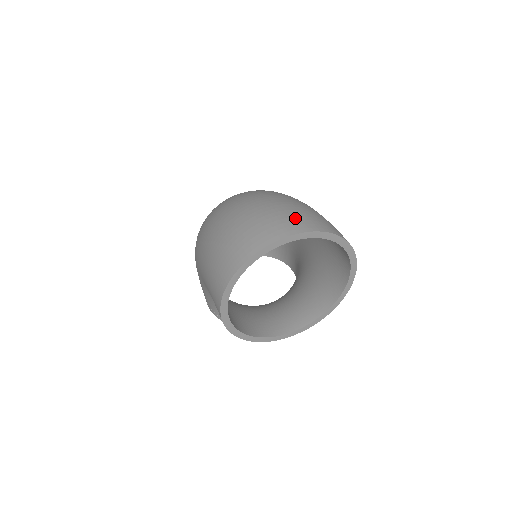
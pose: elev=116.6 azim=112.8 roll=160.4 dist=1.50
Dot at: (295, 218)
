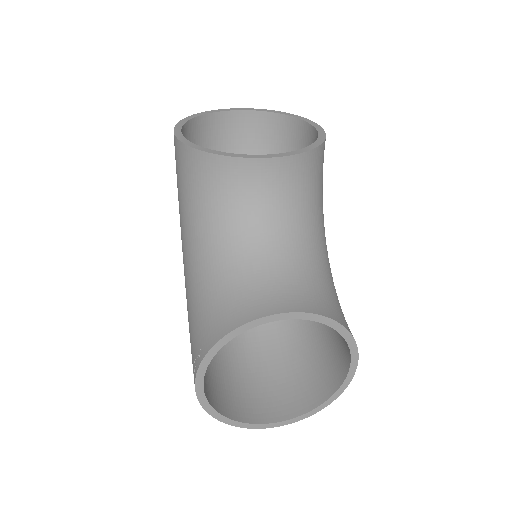
Dot at: (256, 130)
